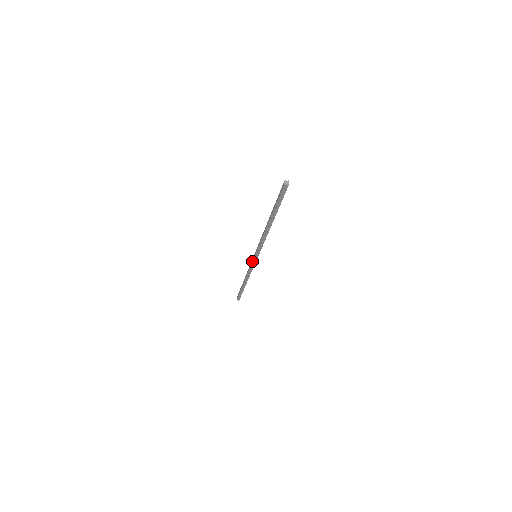
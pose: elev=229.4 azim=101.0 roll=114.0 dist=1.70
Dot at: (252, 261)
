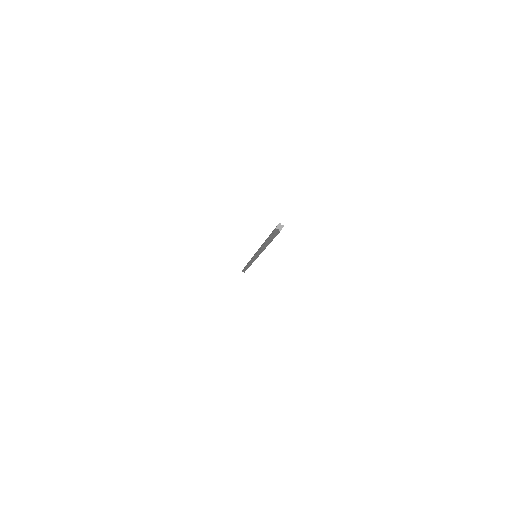
Dot at: (252, 257)
